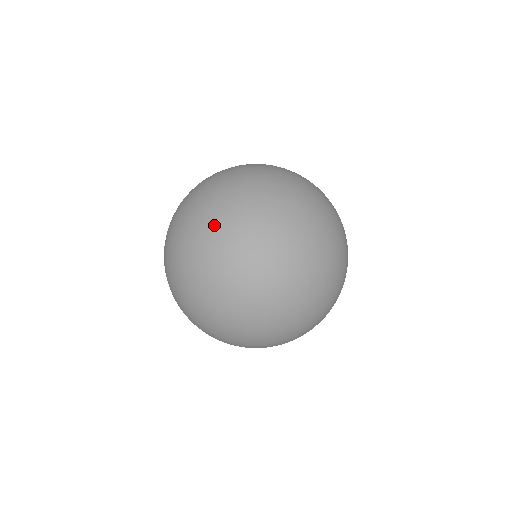
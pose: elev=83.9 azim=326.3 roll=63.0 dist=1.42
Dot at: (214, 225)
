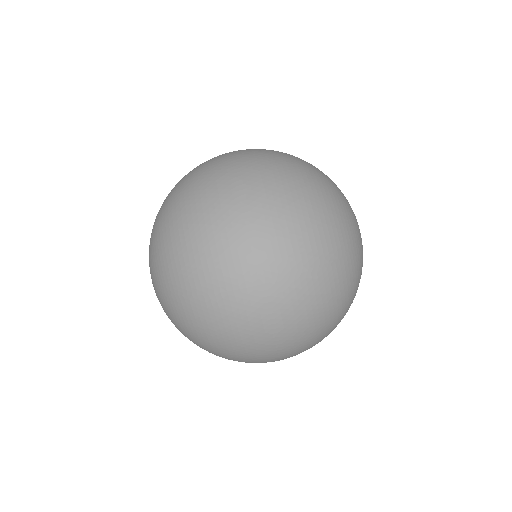
Dot at: (245, 166)
